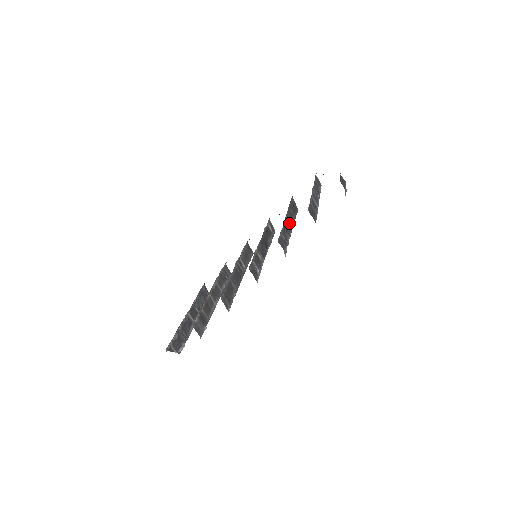
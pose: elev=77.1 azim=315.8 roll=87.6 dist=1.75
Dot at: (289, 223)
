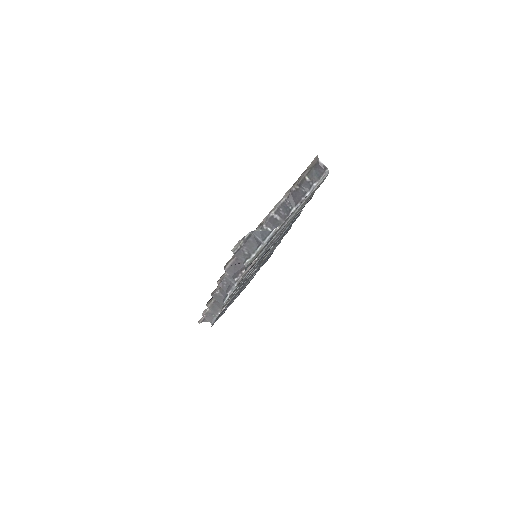
Dot at: occluded
